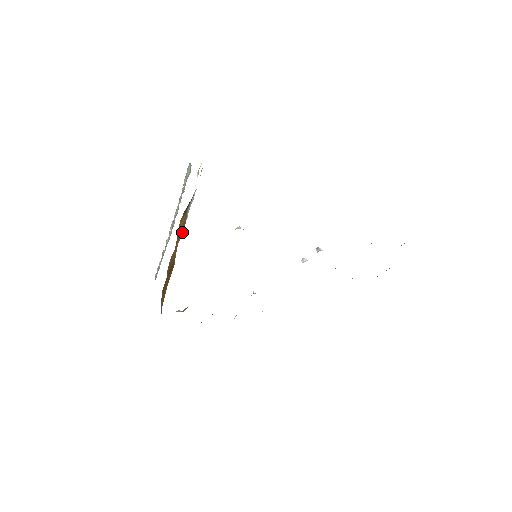
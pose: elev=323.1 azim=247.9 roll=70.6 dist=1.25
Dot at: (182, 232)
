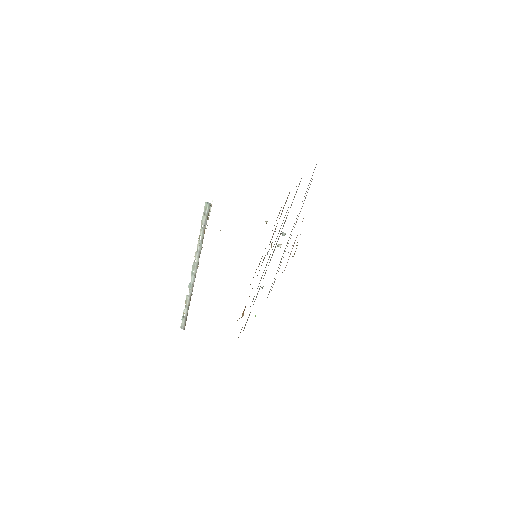
Dot at: occluded
